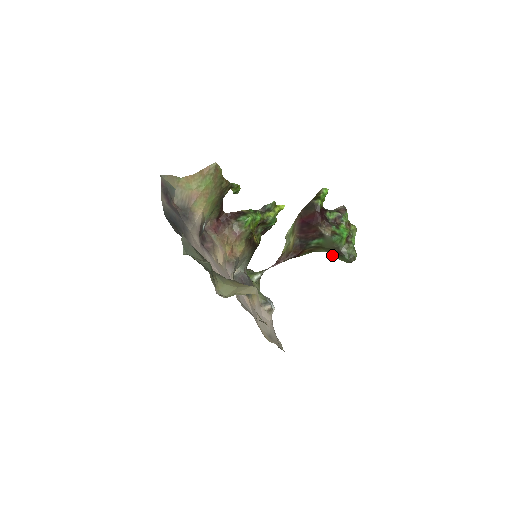
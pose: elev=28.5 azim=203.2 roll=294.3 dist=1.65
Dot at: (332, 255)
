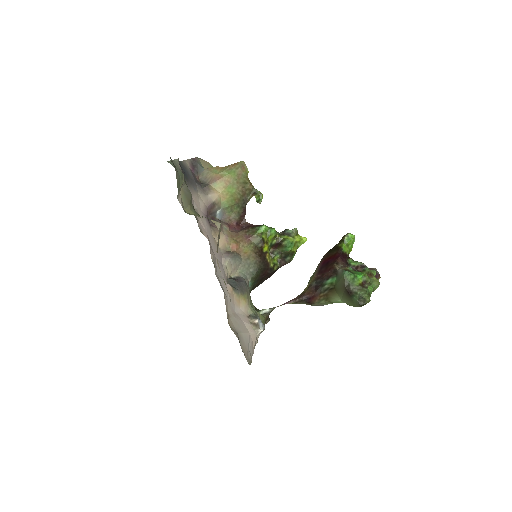
Dot at: (345, 302)
